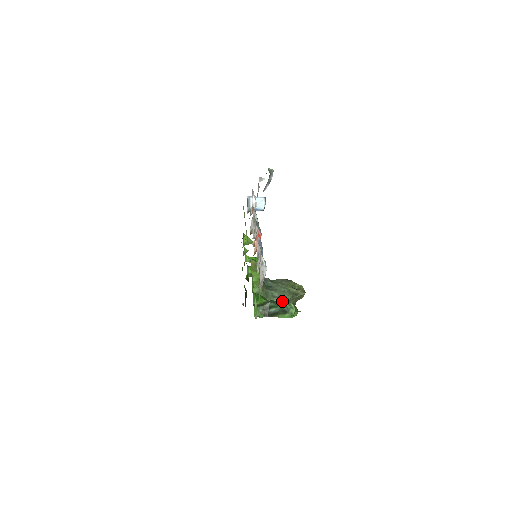
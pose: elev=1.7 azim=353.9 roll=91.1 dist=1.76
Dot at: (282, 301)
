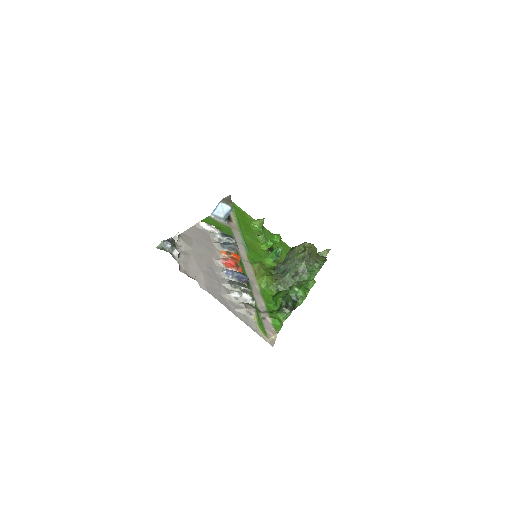
Dot at: (301, 274)
